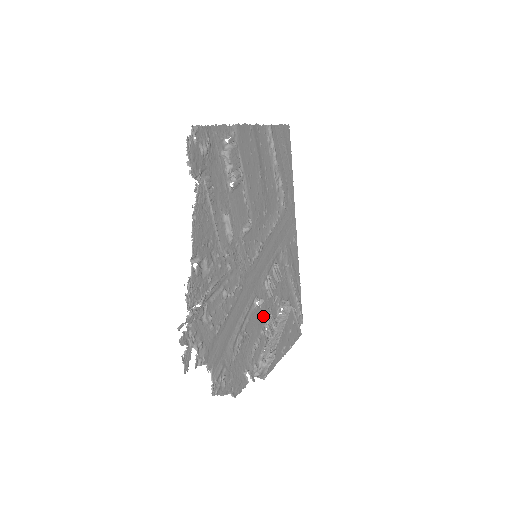
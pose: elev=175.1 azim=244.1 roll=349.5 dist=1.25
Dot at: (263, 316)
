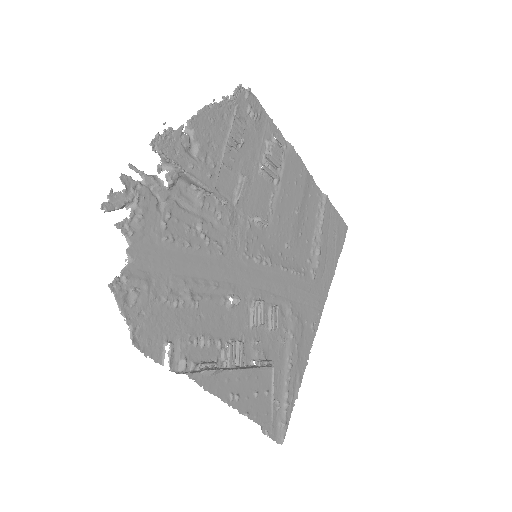
Dot at: (231, 330)
